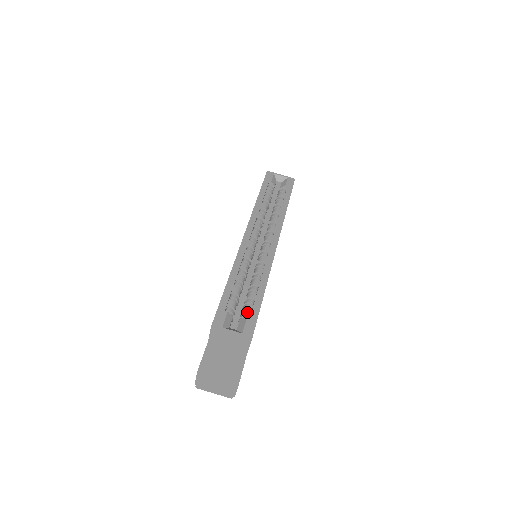
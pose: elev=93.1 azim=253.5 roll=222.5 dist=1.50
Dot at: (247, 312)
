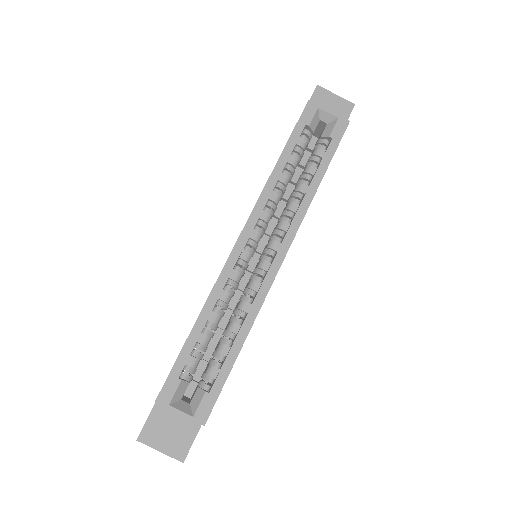
Dot at: (210, 376)
